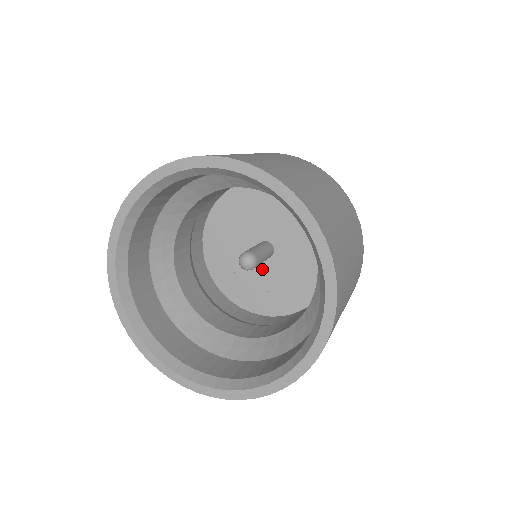
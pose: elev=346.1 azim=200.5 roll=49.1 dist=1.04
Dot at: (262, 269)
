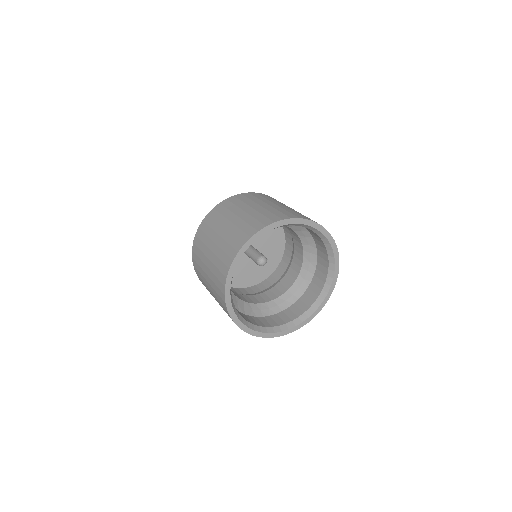
Dot at: (248, 261)
